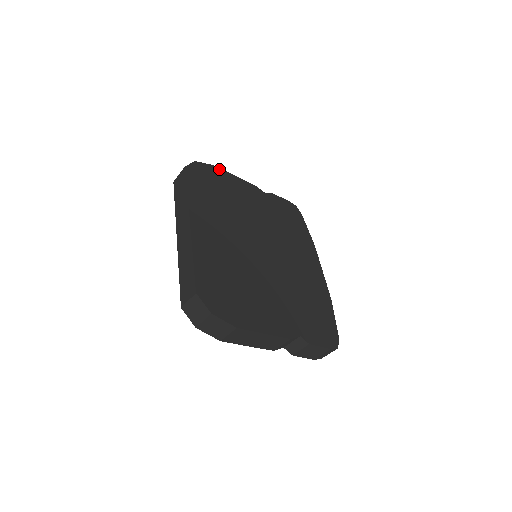
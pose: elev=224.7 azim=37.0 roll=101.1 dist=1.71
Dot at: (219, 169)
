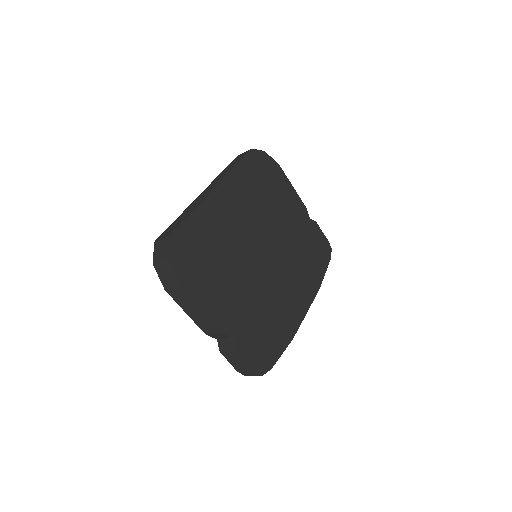
Dot at: (282, 172)
